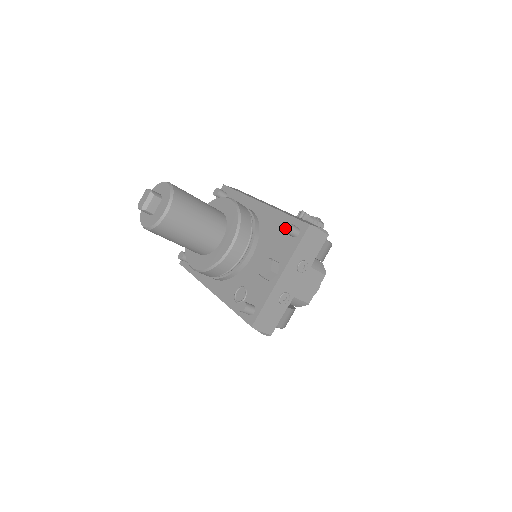
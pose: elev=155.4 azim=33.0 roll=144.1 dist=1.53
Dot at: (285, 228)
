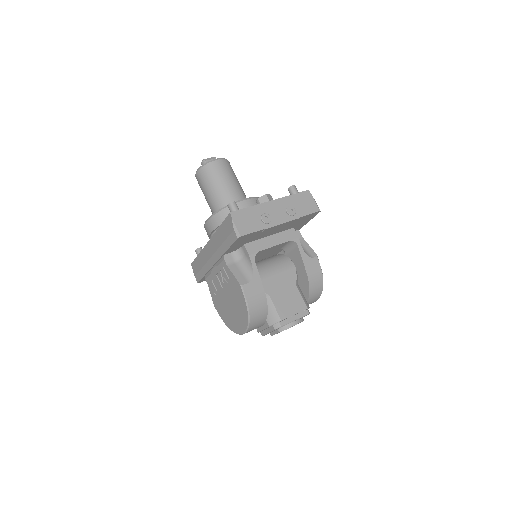
Dot at: (290, 188)
